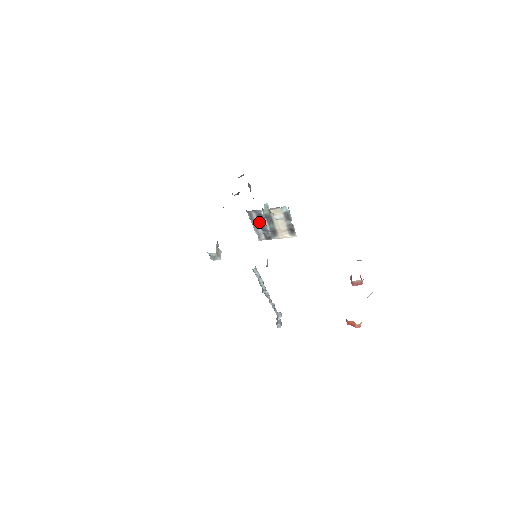
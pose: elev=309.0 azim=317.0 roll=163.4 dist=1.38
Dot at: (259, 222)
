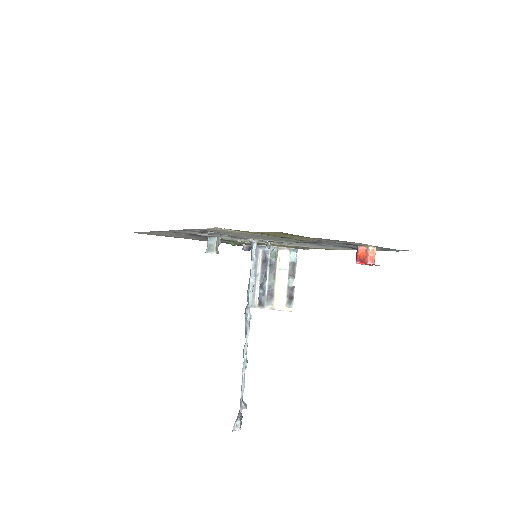
Dot at: (261, 272)
